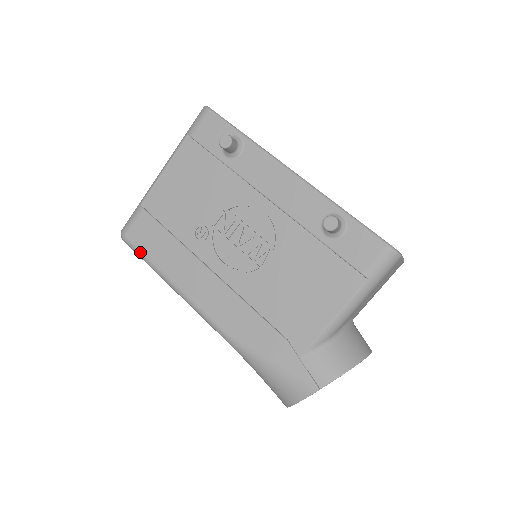
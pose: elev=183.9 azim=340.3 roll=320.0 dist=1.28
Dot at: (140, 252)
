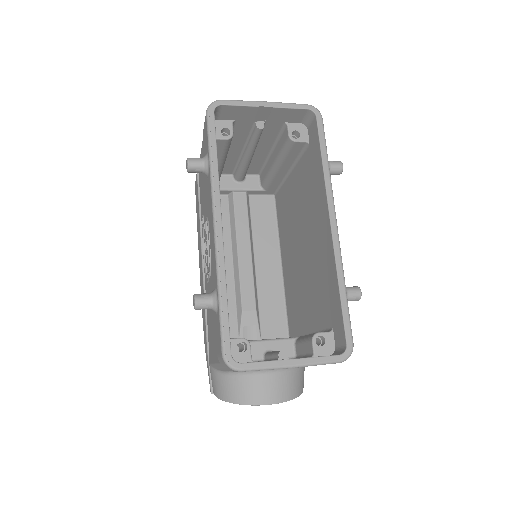
Dot at: occluded
